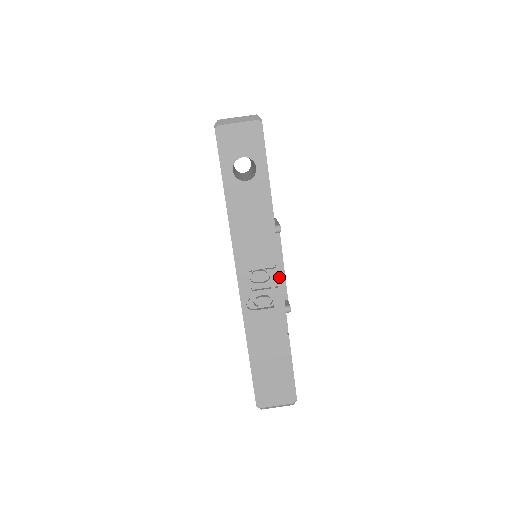
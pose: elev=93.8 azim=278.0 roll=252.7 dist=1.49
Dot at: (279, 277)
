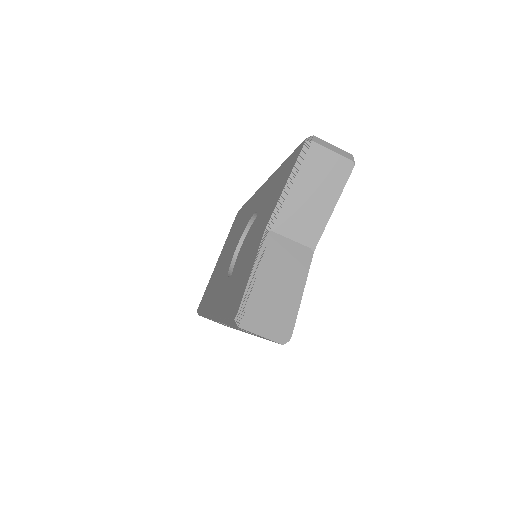
Dot at: occluded
